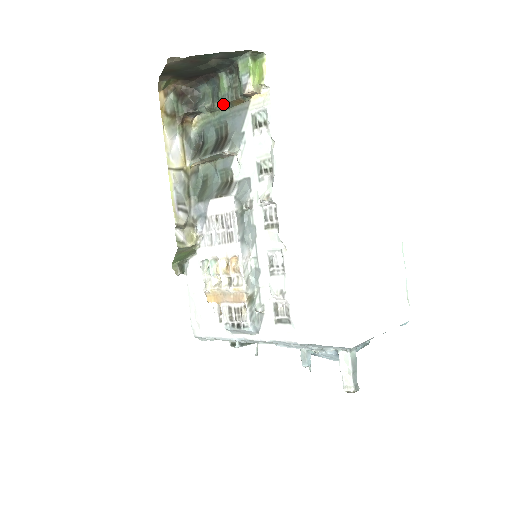
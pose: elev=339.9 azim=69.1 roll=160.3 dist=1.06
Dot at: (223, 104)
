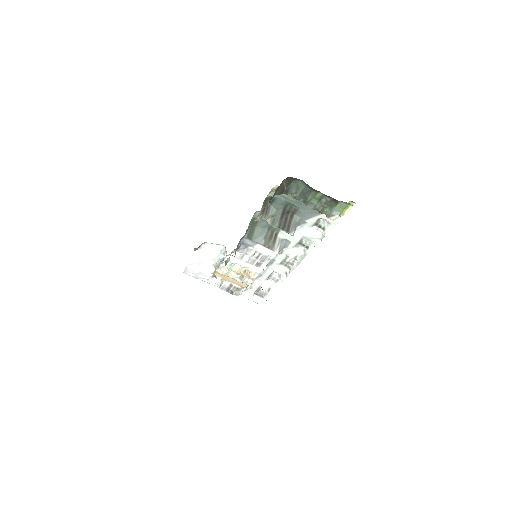
Dot at: (307, 206)
